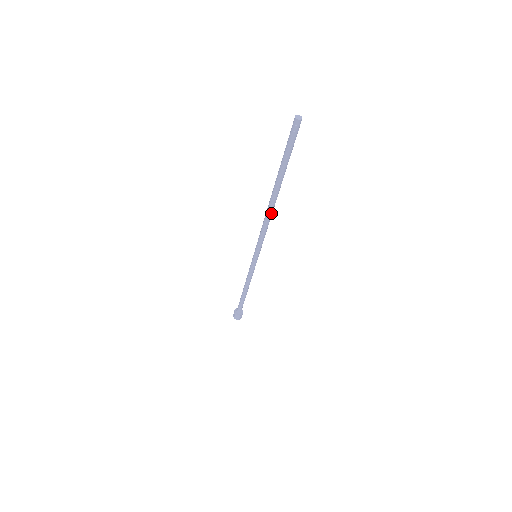
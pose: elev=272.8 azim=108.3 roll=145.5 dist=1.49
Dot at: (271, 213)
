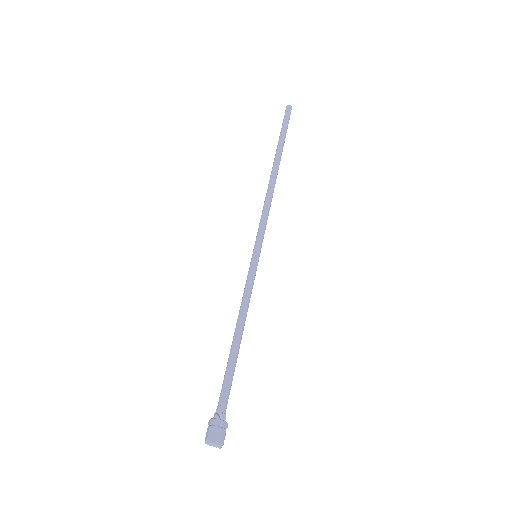
Dot at: (273, 184)
